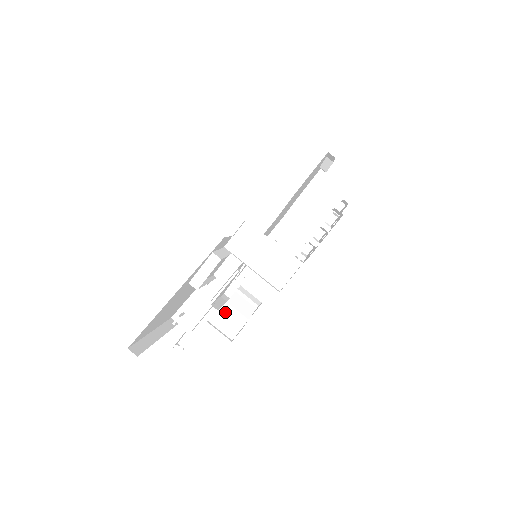
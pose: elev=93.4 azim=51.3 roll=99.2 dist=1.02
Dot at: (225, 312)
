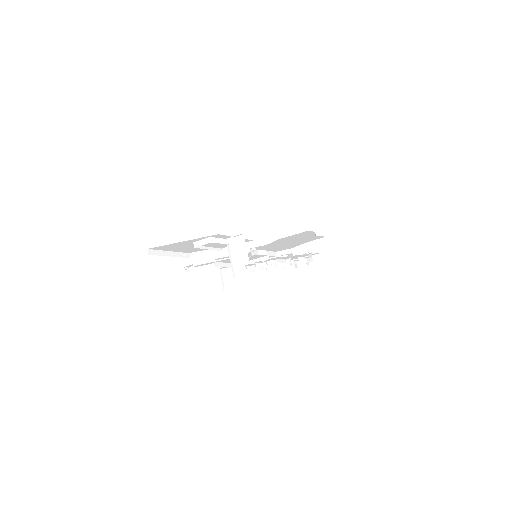
Dot at: occluded
